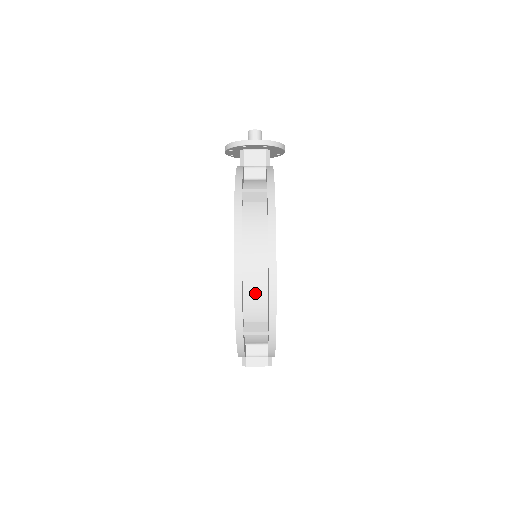
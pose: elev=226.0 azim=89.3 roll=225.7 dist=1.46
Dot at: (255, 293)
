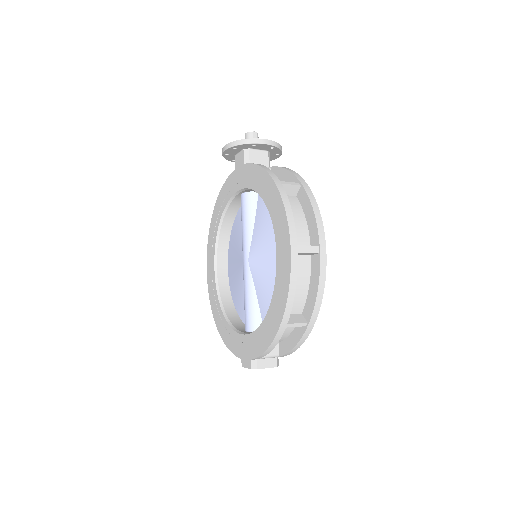
Dot at: (298, 283)
